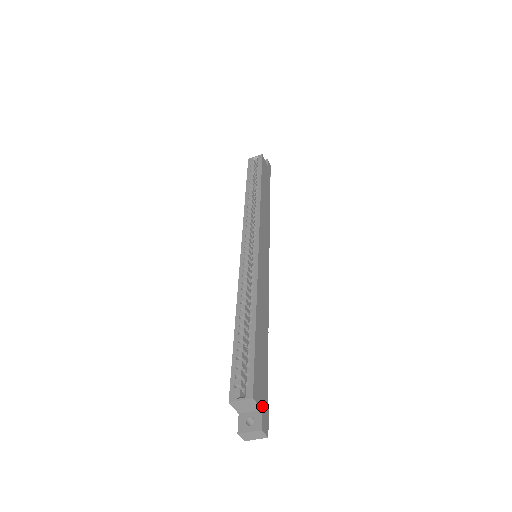
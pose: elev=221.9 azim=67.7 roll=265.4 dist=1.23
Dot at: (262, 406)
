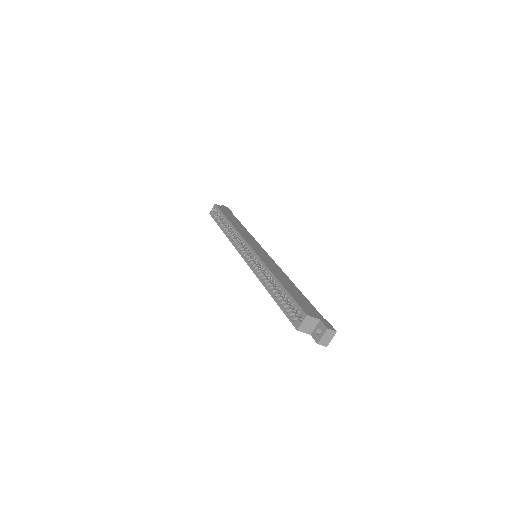
Dot at: (319, 318)
